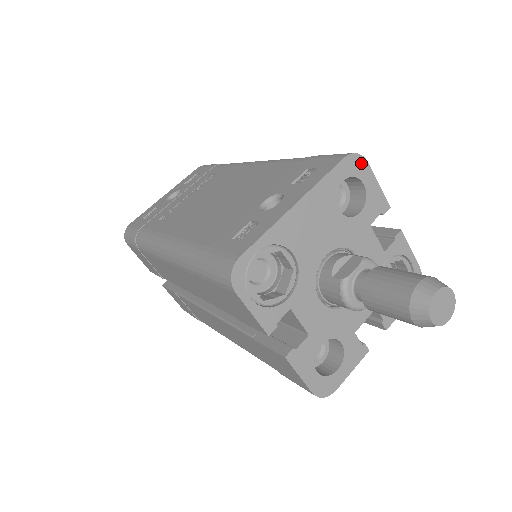
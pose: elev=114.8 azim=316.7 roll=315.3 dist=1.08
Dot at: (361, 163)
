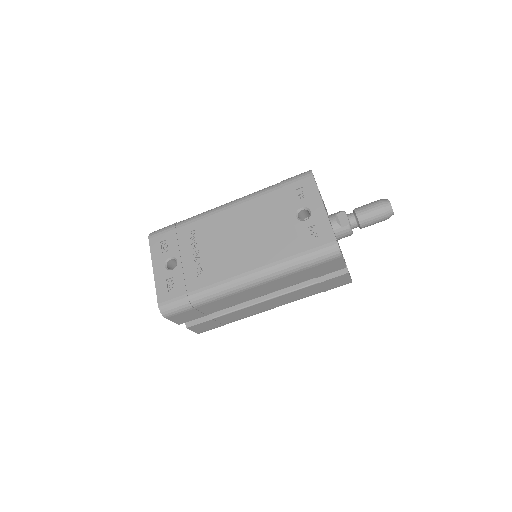
Dot at: occluded
